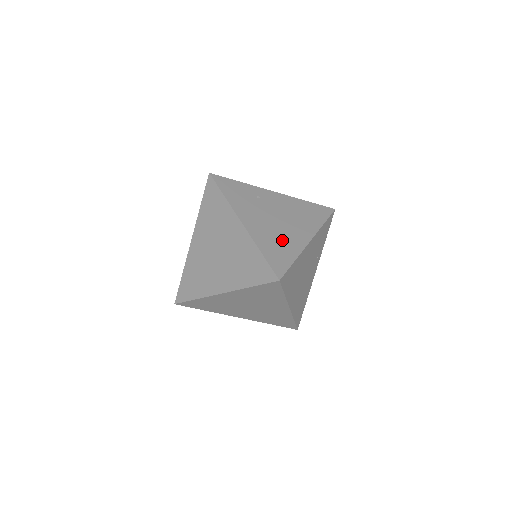
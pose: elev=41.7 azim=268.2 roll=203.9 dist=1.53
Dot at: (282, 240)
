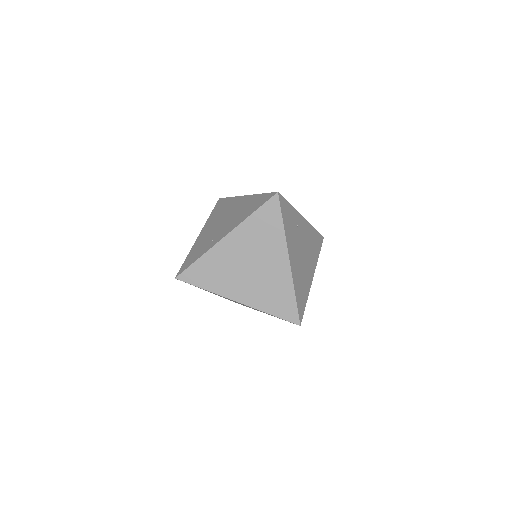
Dot at: (304, 280)
